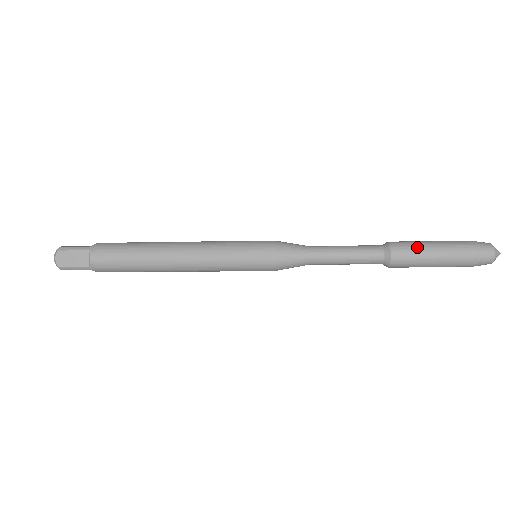
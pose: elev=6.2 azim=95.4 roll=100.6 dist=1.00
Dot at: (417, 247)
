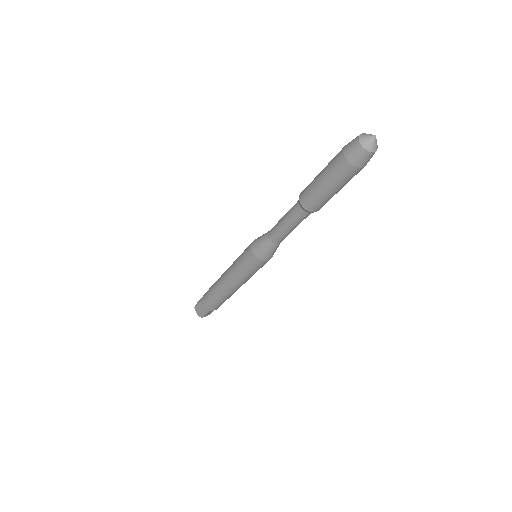
Dot at: (312, 184)
